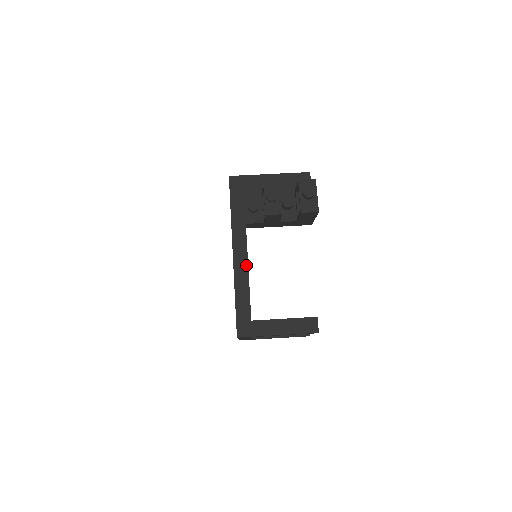
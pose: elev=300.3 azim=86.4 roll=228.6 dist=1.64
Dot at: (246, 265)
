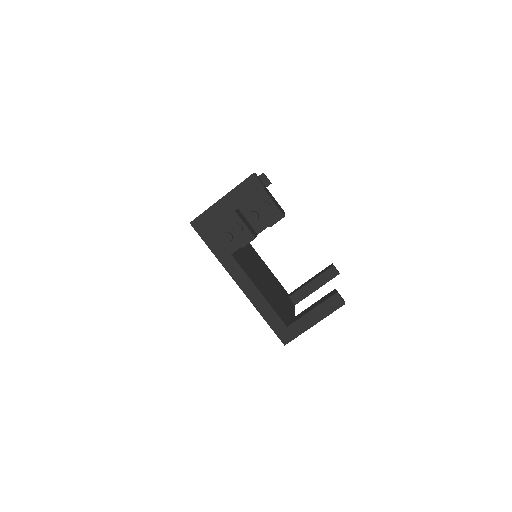
Dot at: (254, 288)
